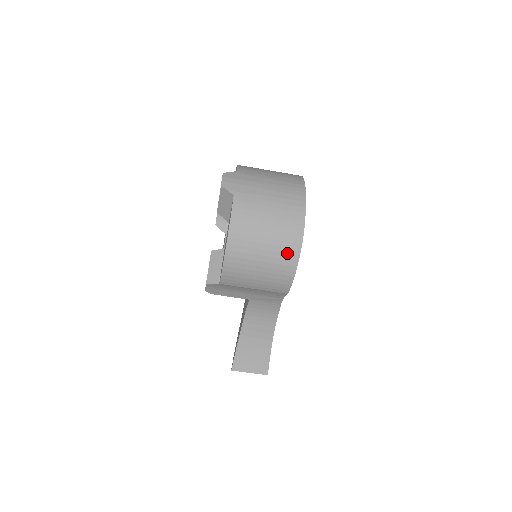
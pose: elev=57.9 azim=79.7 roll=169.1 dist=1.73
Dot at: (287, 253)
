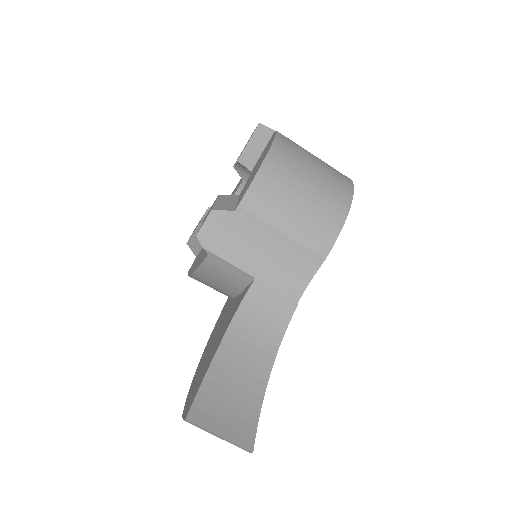
Dot at: (339, 189)
